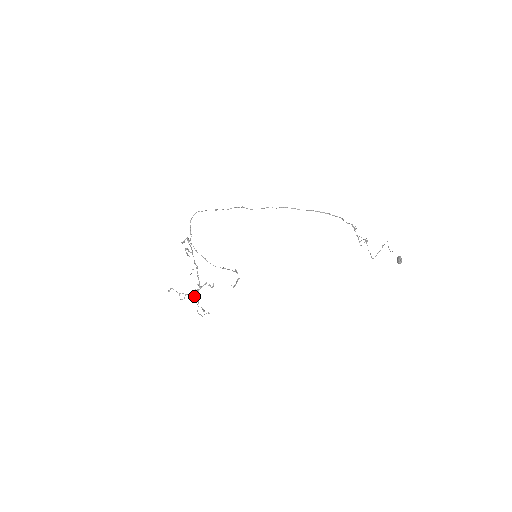
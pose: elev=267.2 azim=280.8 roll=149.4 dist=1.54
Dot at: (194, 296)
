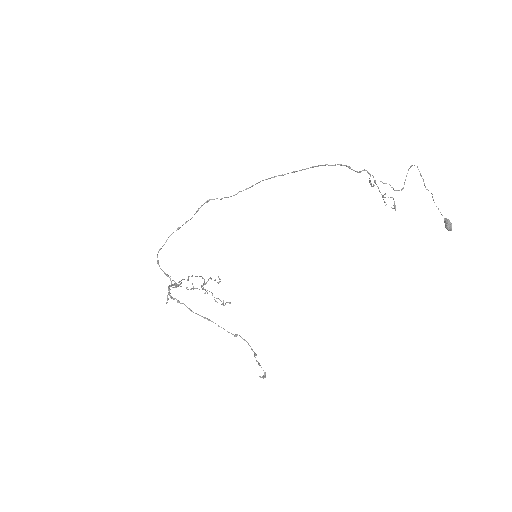
Dot at: occluded
